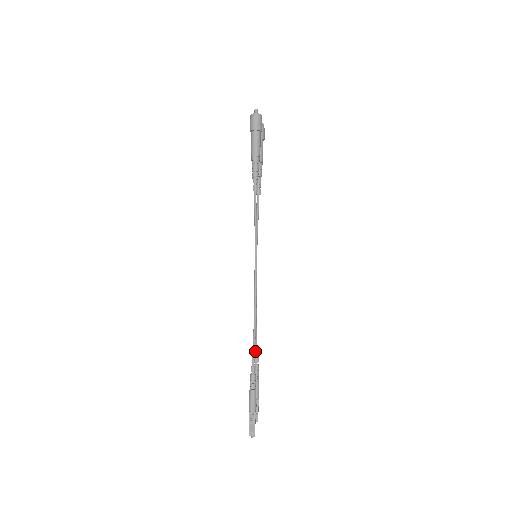
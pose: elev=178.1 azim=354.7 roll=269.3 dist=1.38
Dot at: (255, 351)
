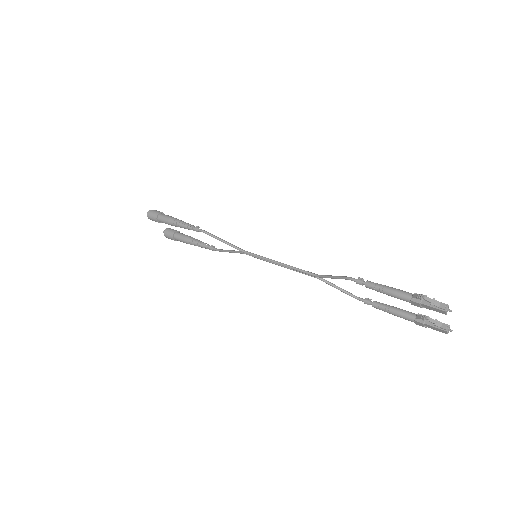
Dot at: occluded
